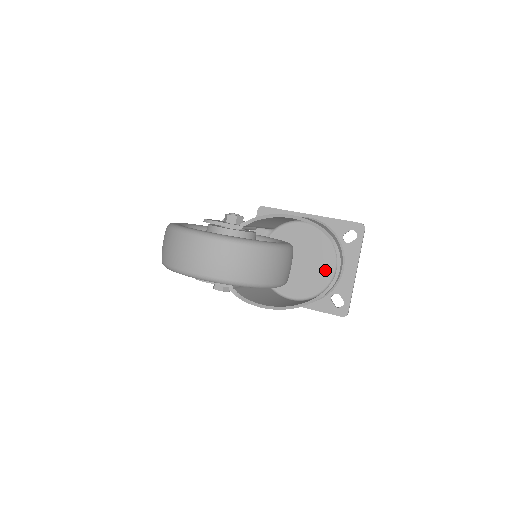
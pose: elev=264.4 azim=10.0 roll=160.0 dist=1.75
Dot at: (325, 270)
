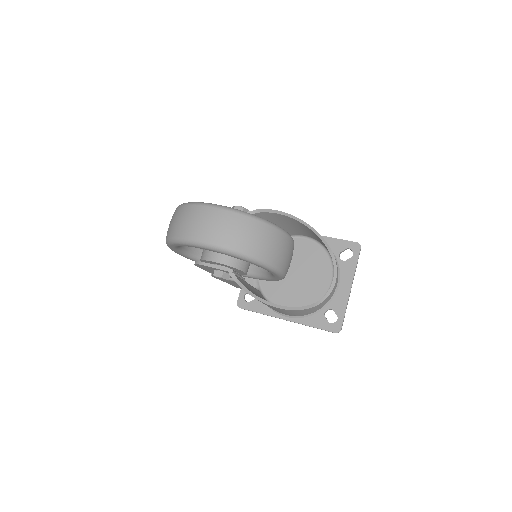
Dot at: (321, 283)
